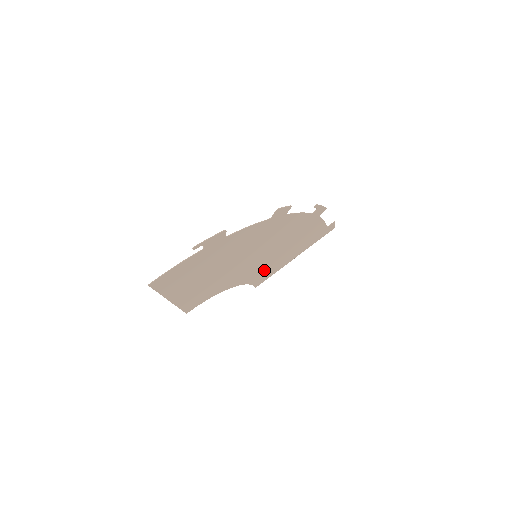
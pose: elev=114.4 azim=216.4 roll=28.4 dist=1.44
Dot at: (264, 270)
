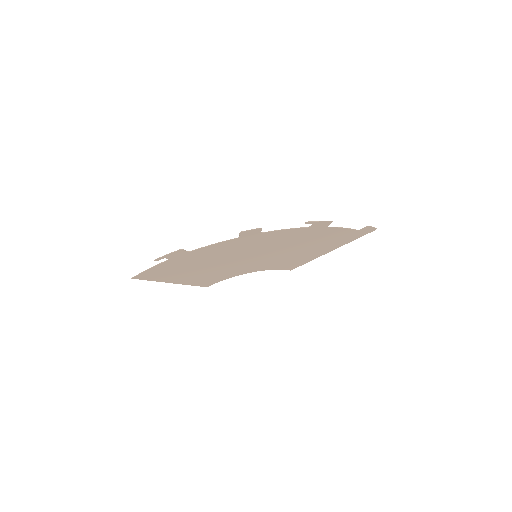
Dot at: (287, 261)
